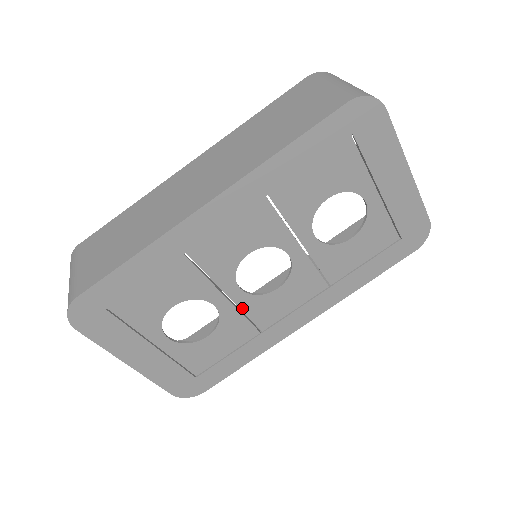
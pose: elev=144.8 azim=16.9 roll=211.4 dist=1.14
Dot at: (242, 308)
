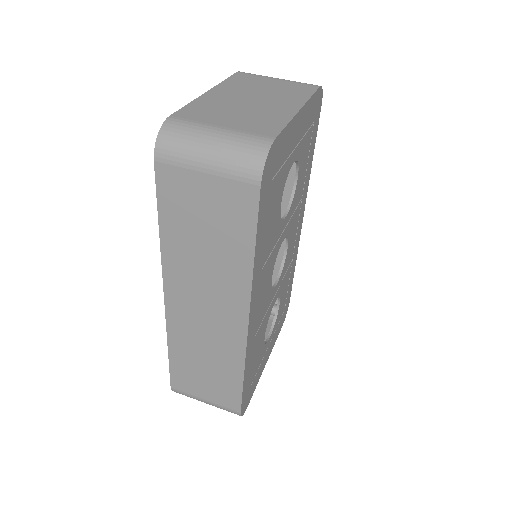
Dot at: (282, 279)
